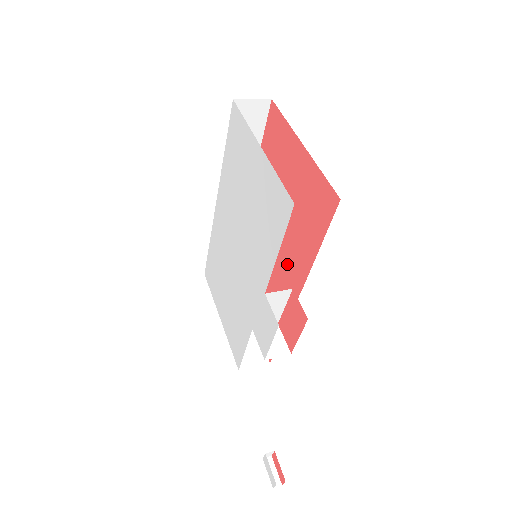
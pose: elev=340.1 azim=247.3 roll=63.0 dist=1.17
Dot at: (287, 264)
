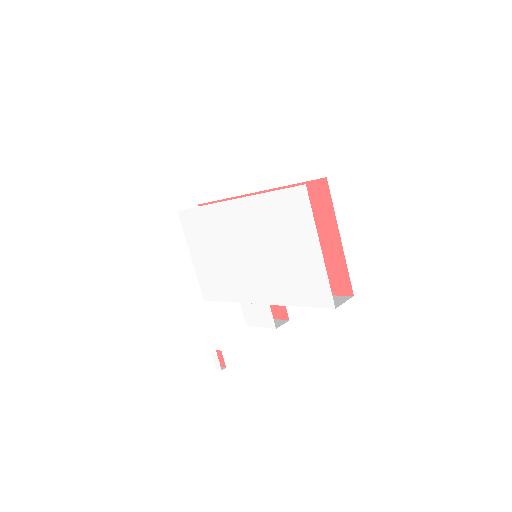
Dot at: occluded
